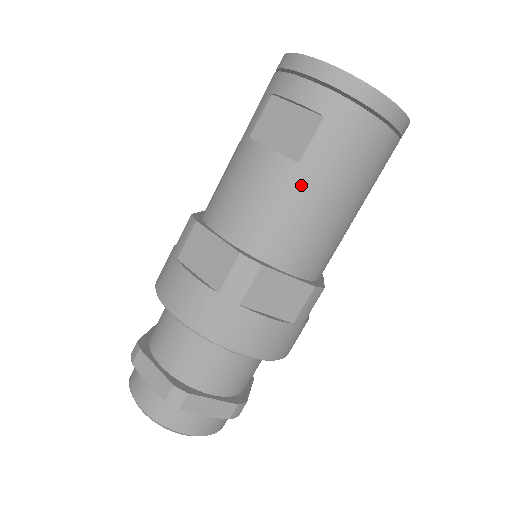
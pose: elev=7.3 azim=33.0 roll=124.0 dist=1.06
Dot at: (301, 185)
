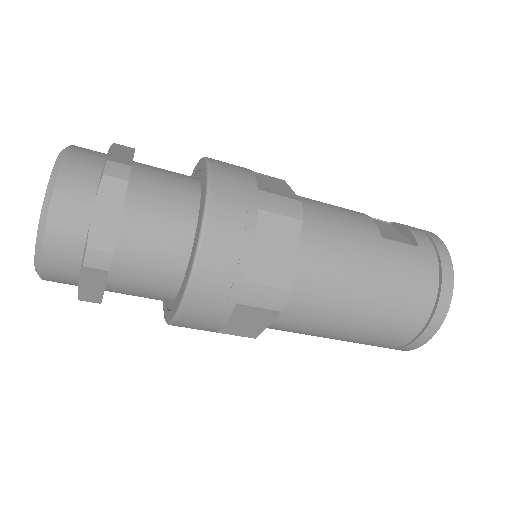
Dot at: (370, 243)
